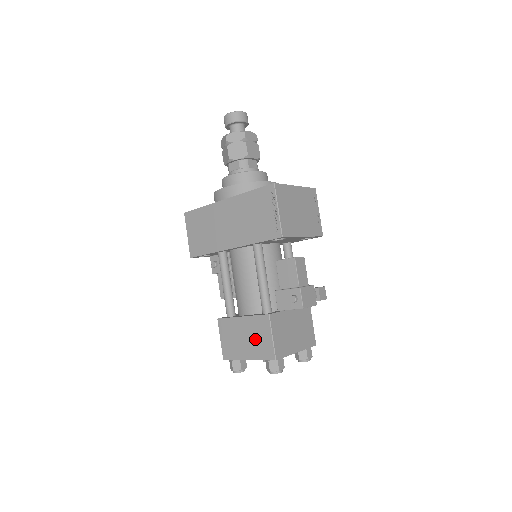
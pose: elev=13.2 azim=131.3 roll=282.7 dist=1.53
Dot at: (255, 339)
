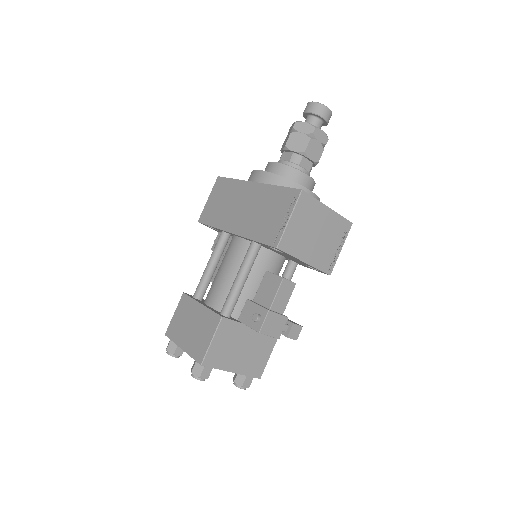
Dot at: (198, 333)
